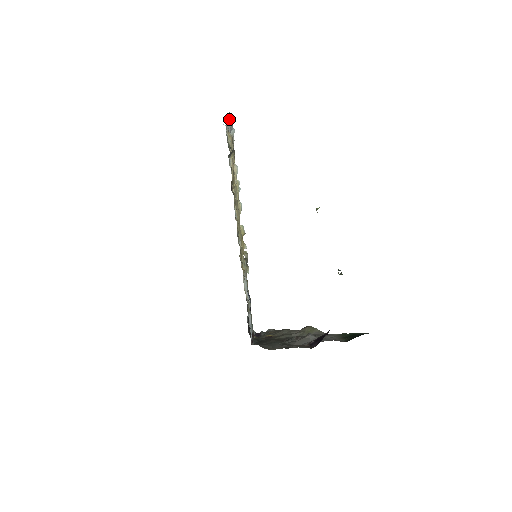
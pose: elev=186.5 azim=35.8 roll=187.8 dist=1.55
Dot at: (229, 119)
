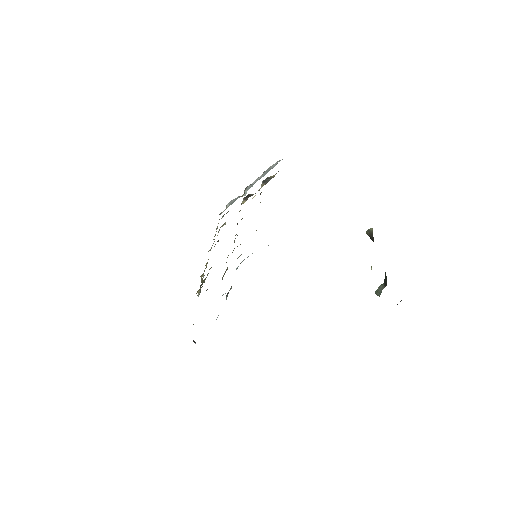
Dot at: (270, 169)
